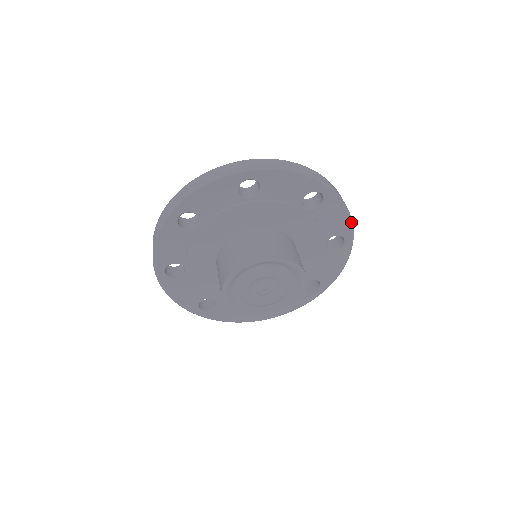
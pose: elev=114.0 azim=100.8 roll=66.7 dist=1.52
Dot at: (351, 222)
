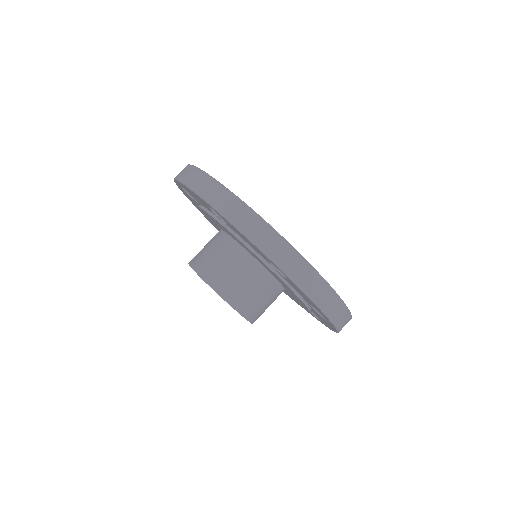
Dot at: occluded
